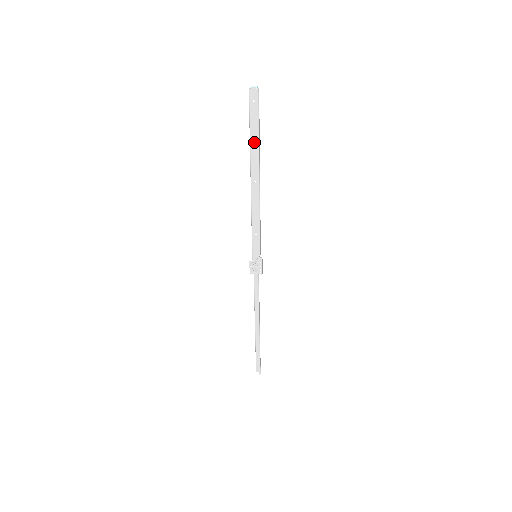
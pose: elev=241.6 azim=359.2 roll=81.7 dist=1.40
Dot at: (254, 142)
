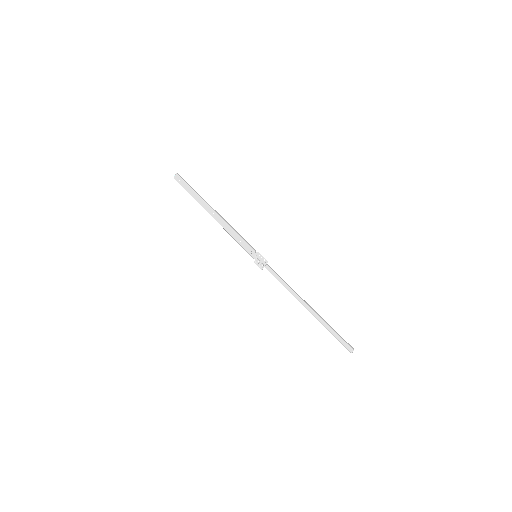
Dot at: (195, 196)
